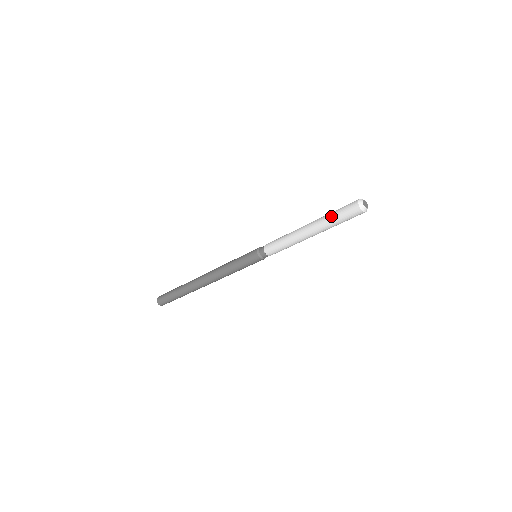
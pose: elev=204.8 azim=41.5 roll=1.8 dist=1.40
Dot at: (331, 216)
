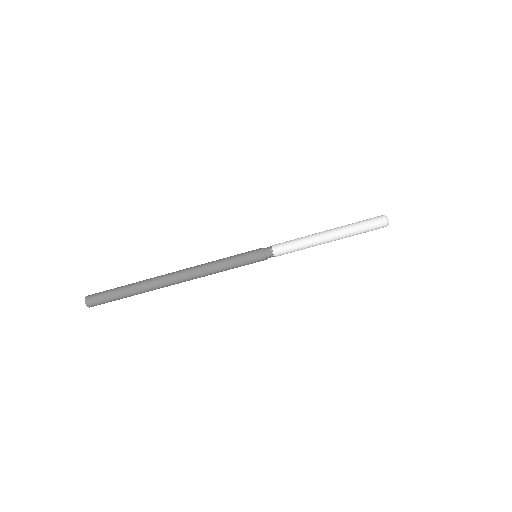
Dot at: (356, 223)
